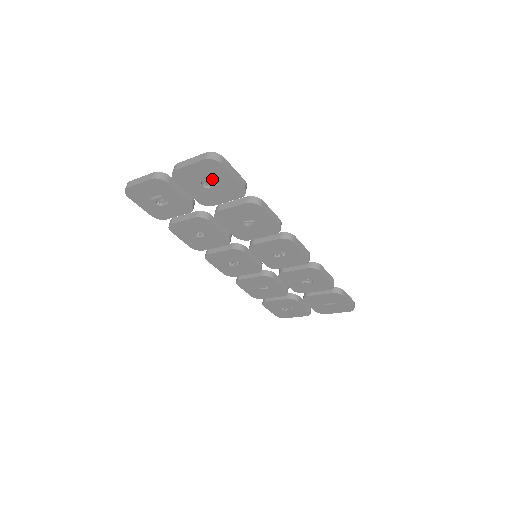
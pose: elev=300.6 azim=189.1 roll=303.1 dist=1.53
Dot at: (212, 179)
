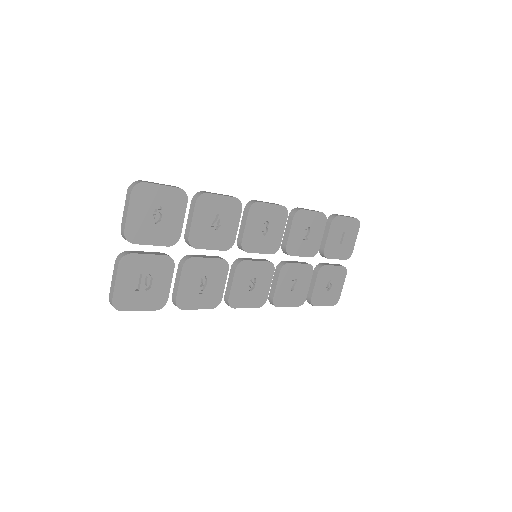
Dot at: (154, 207)
